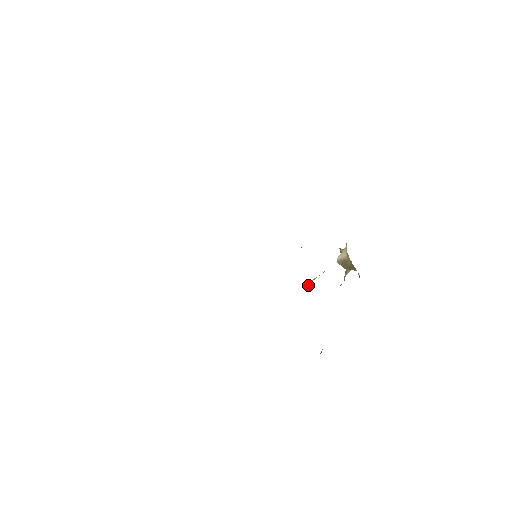
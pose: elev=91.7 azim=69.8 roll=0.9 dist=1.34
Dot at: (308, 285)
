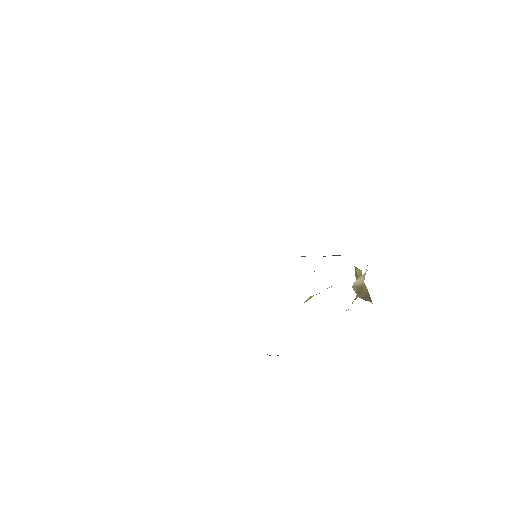
Dot at: (307, 300)
